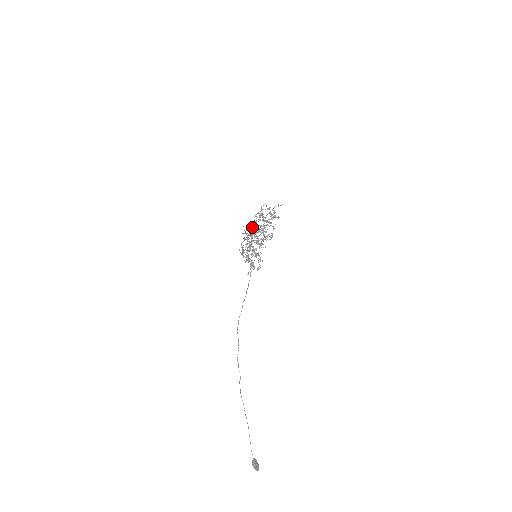
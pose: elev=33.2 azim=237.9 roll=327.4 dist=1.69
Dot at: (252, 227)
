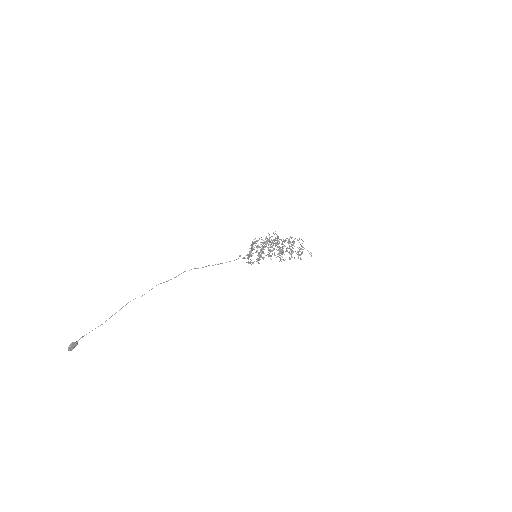
Dot at: (277, 240)
